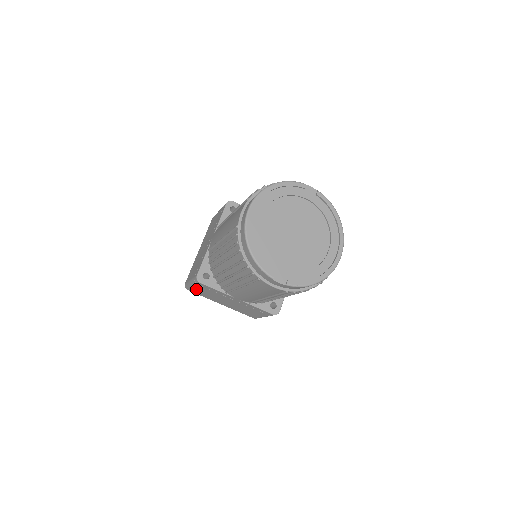
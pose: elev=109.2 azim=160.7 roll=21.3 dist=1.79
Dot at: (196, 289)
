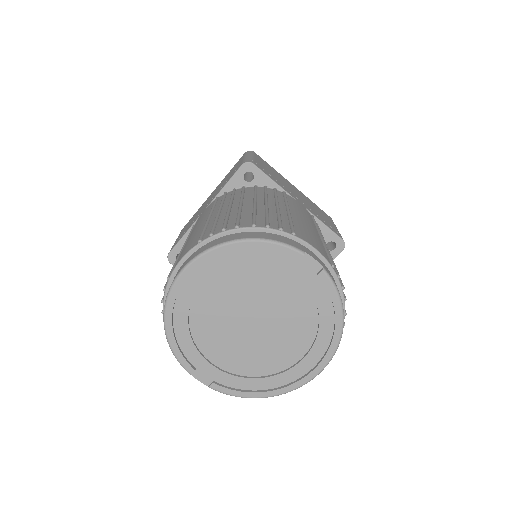
Dot at: occluded
